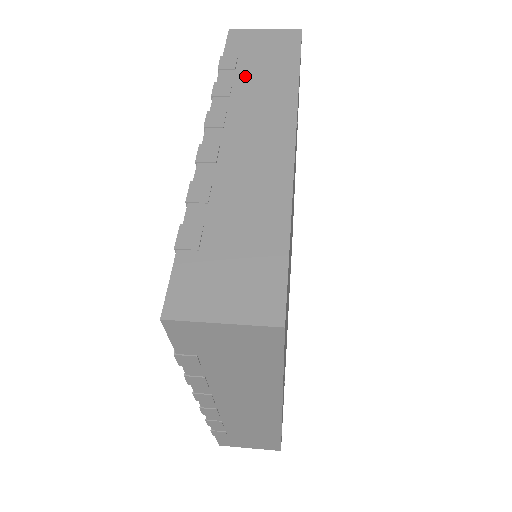
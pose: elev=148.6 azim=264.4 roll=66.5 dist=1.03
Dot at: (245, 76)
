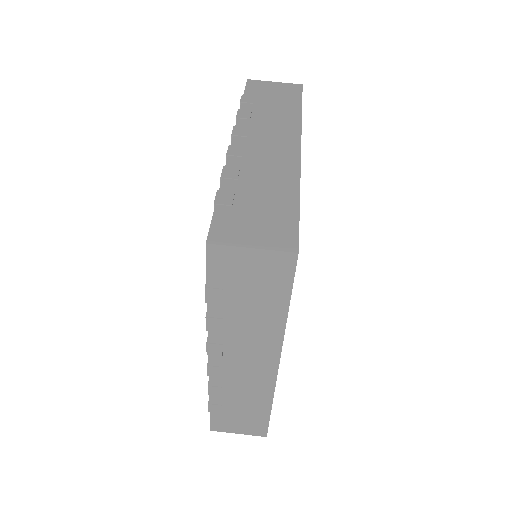
Dot at: (261, 108)
